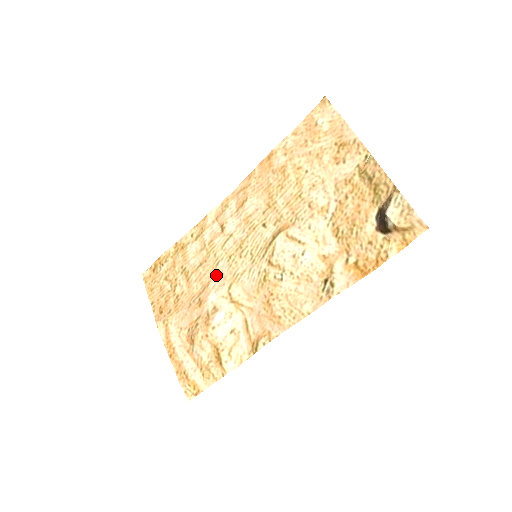
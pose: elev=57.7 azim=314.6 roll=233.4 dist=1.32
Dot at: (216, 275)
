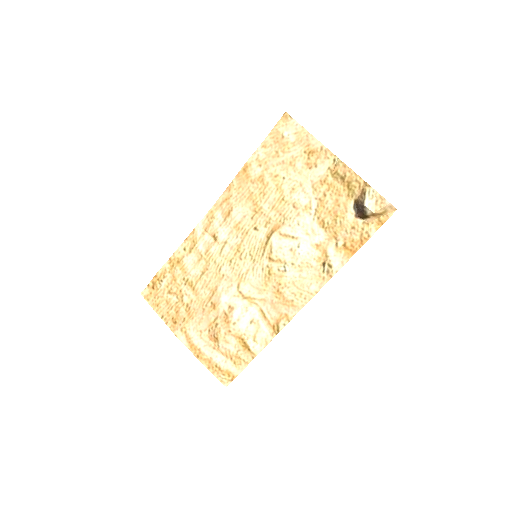
Dot at: (222, 279)
